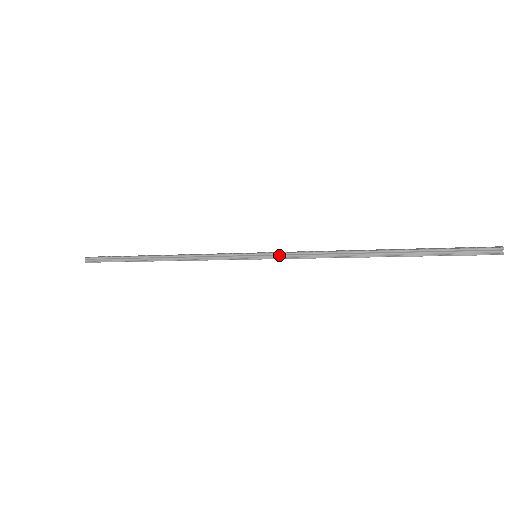
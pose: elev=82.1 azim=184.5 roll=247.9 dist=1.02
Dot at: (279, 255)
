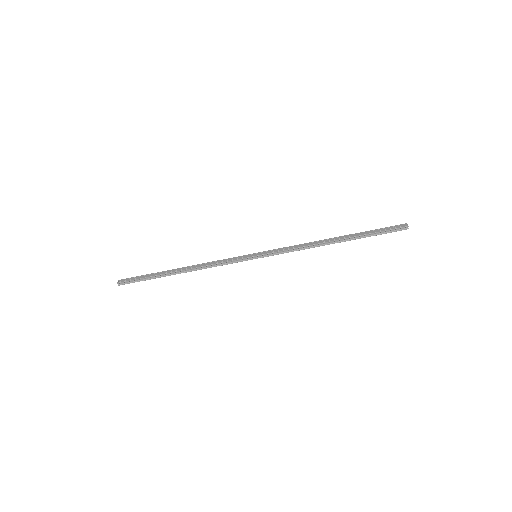
Dot at: (273, 253)
